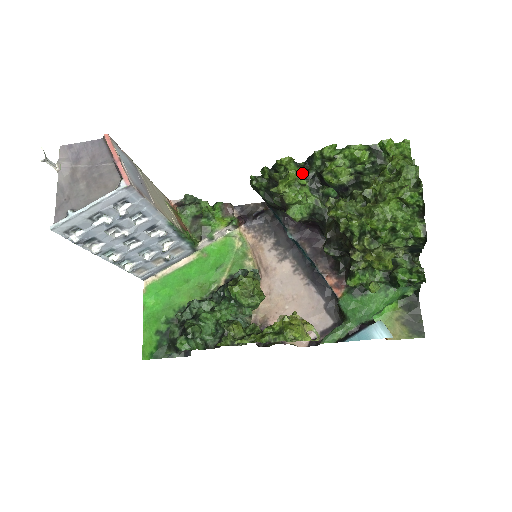
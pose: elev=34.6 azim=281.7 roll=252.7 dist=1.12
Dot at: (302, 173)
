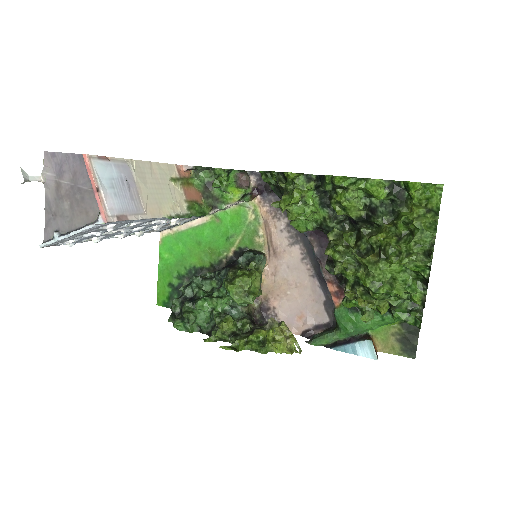
Dot at: (311, 189)
